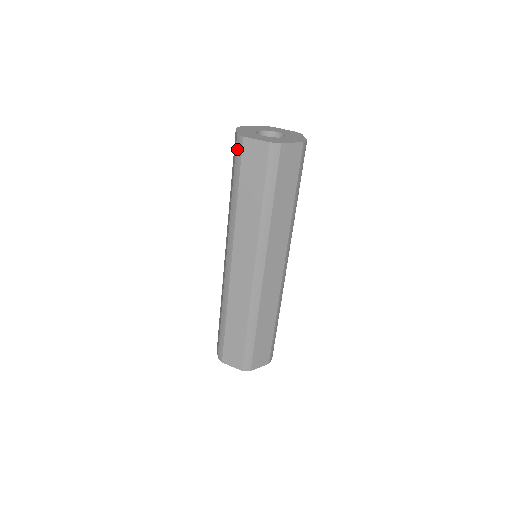
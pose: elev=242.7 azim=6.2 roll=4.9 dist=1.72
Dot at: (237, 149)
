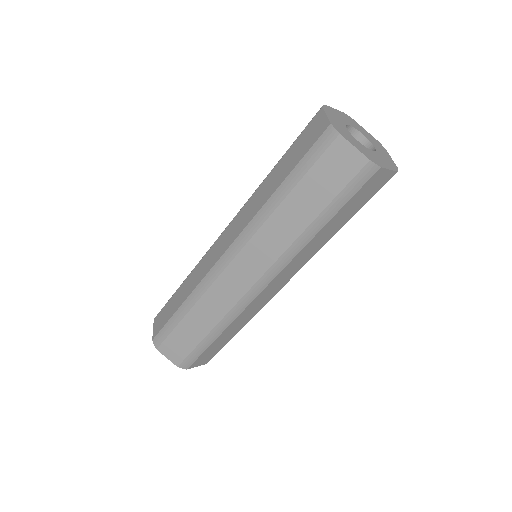
Dot at: (320, 142)
